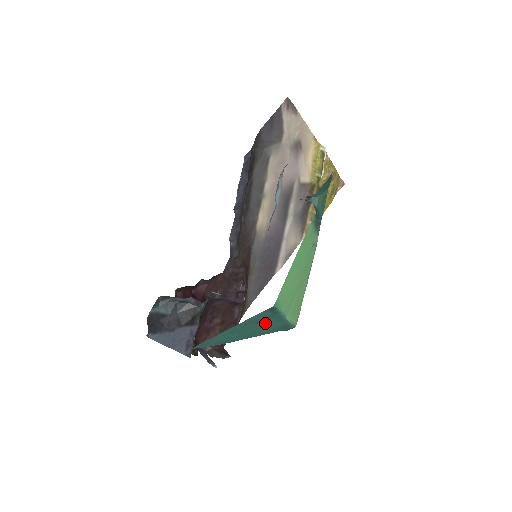
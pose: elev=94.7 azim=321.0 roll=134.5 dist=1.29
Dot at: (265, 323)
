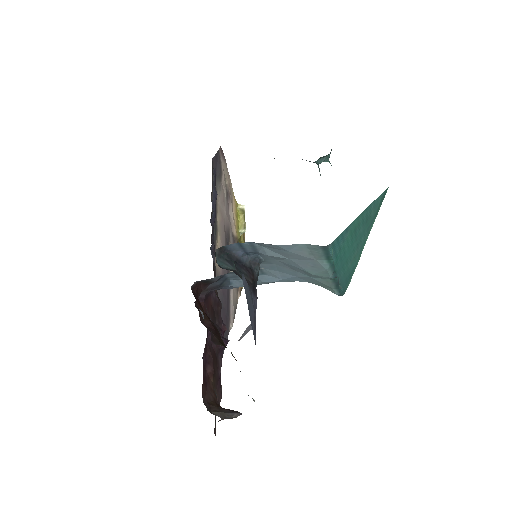
Dot at: (361, 239)
